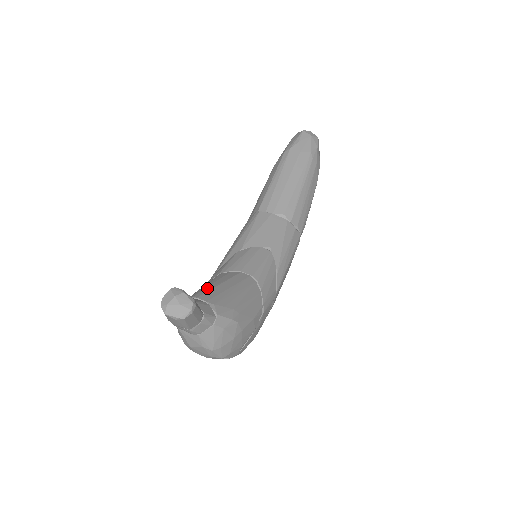
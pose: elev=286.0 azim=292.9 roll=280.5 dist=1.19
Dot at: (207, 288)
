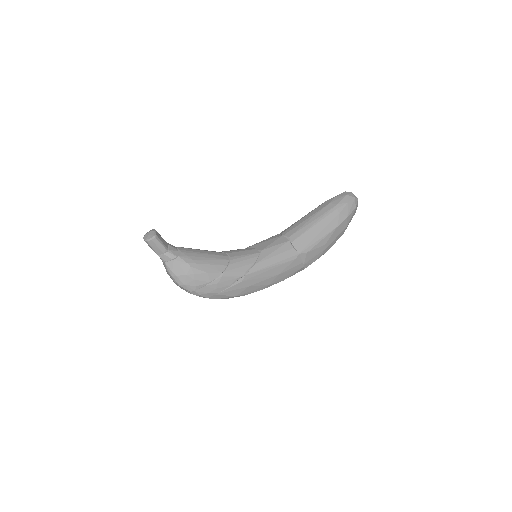
Dot at: (191, 248)
